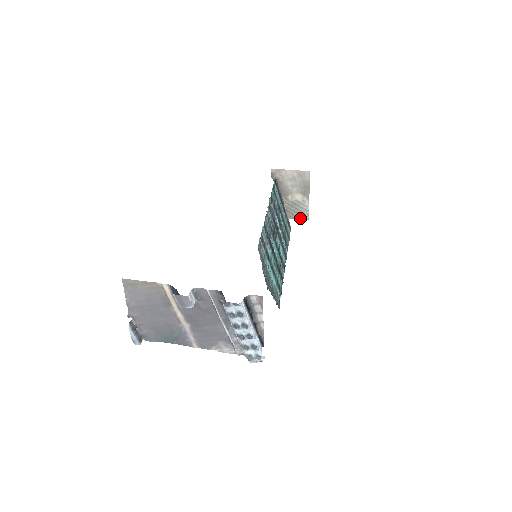
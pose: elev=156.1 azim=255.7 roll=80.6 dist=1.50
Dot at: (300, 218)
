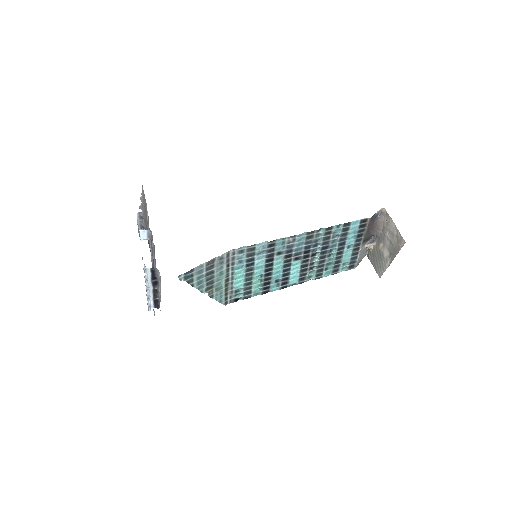
Dot at: (376, 269)
